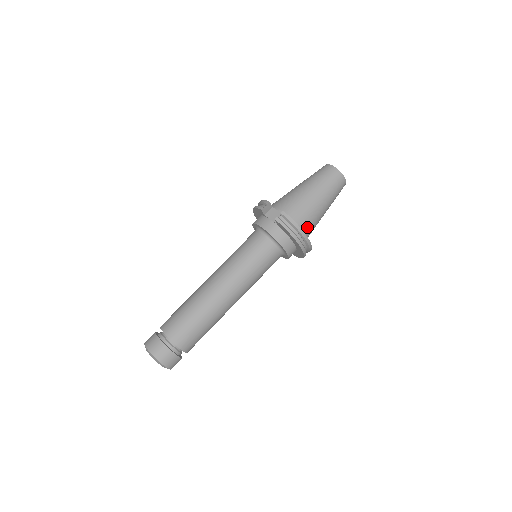
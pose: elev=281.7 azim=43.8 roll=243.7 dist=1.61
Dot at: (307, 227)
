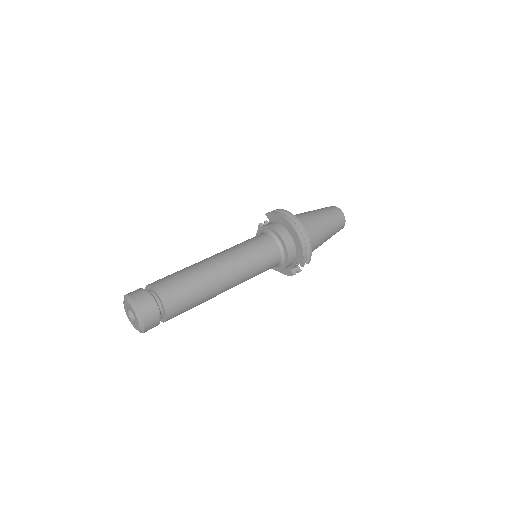
Dot at: occluded
